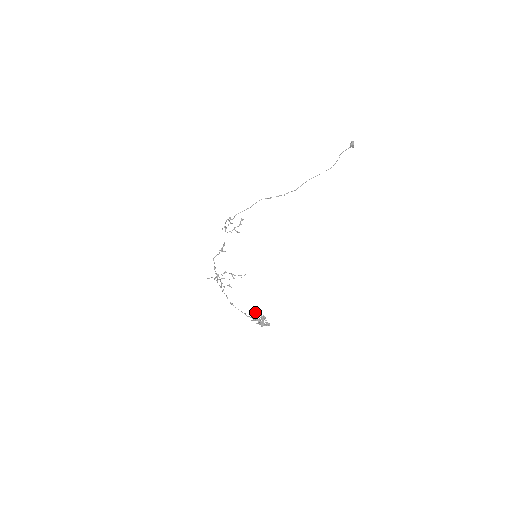
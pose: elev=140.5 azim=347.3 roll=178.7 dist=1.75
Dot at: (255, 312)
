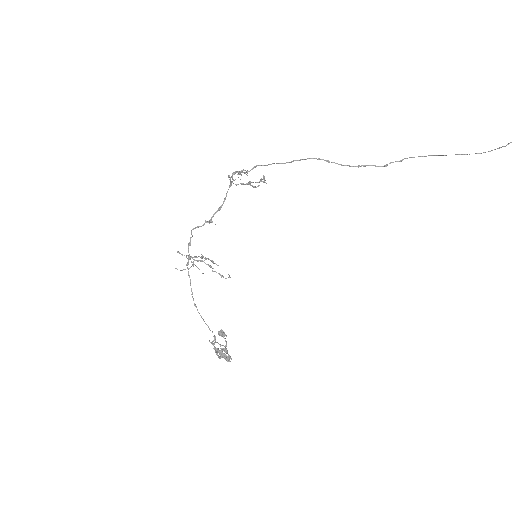
Dot at: (219, 334)
